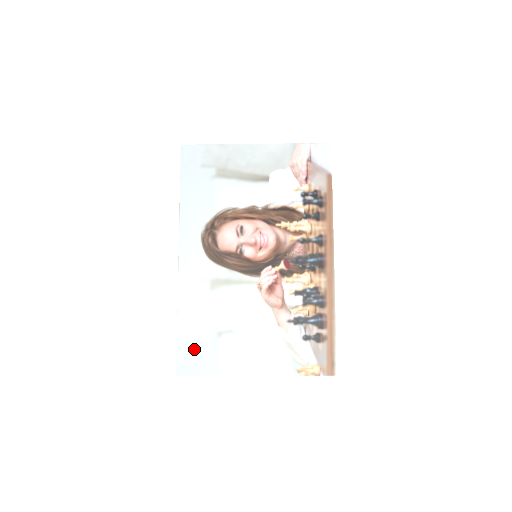
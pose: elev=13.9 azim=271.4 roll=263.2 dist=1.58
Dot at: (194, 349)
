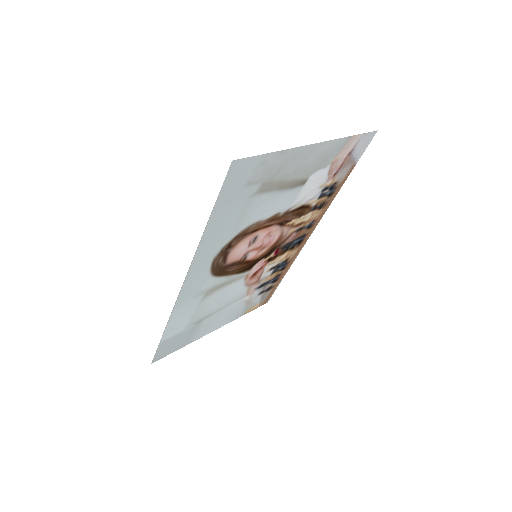
Dot at: (173, 342)
